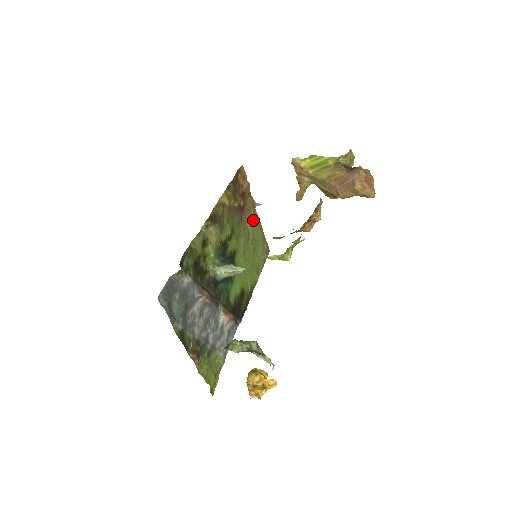
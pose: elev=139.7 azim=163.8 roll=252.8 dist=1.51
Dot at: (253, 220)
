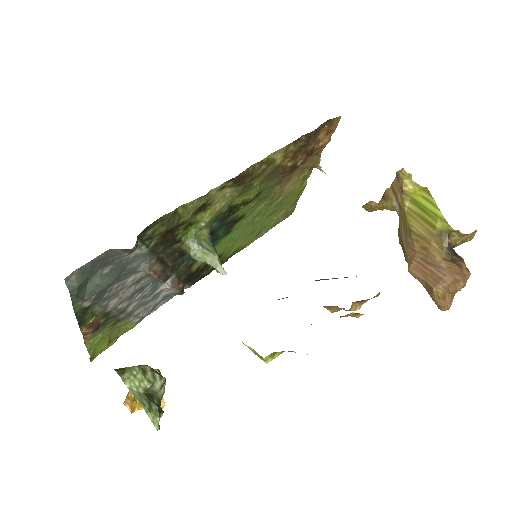
Dot at: (298, 182)
